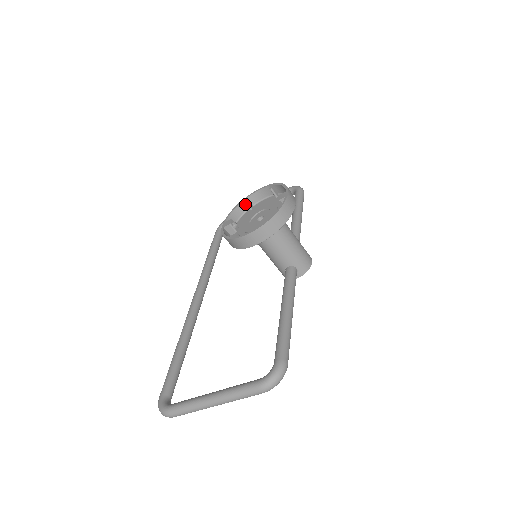
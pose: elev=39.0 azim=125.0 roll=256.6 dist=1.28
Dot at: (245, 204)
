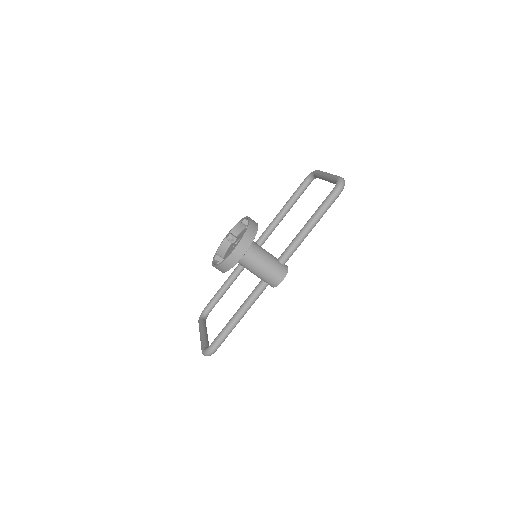
Dot at: (246, 221)
